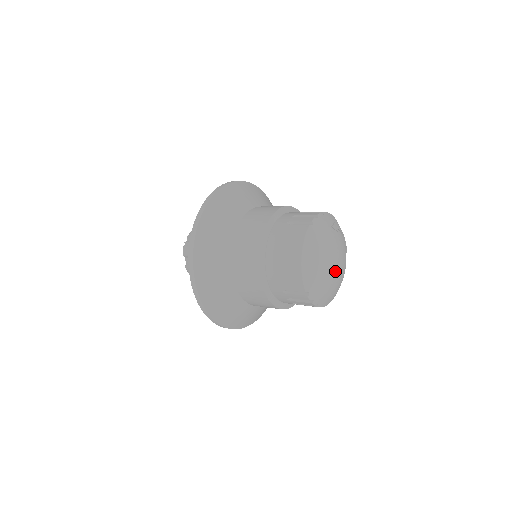
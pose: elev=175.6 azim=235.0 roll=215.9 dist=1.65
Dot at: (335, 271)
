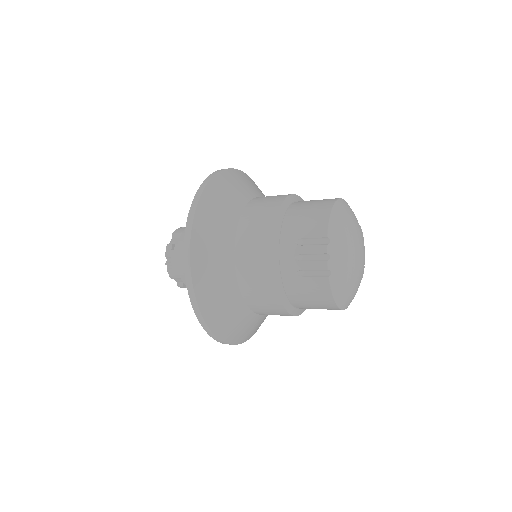
Dot at: (358, 254)
